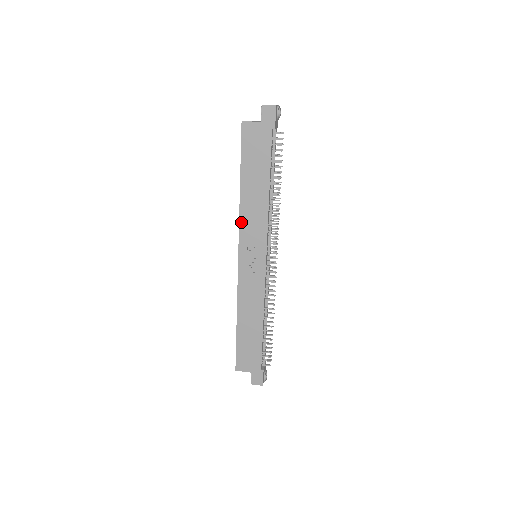
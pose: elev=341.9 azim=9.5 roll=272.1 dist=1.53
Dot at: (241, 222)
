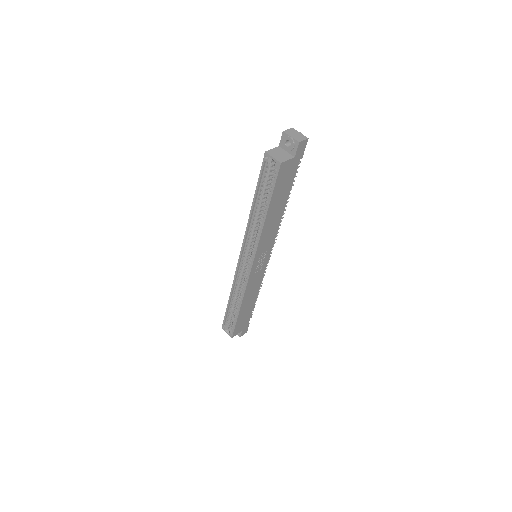
Dot at: (260, 242)
